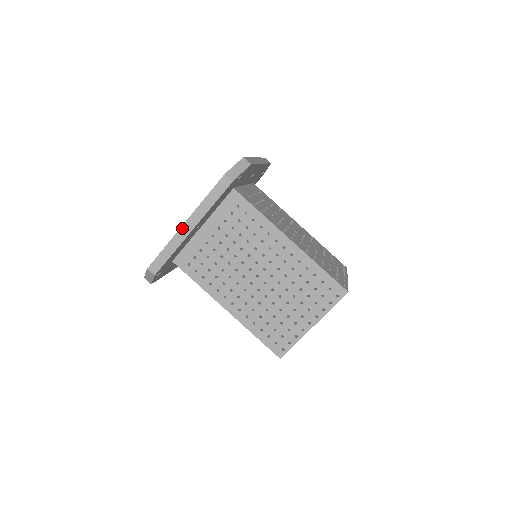
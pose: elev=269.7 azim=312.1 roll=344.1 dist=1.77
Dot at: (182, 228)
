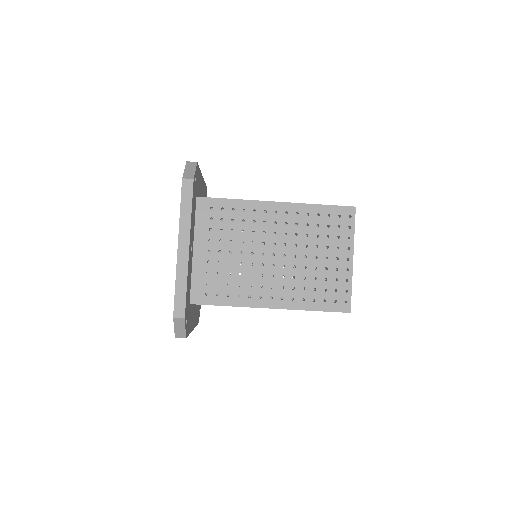
Dot at: (179, 253)
